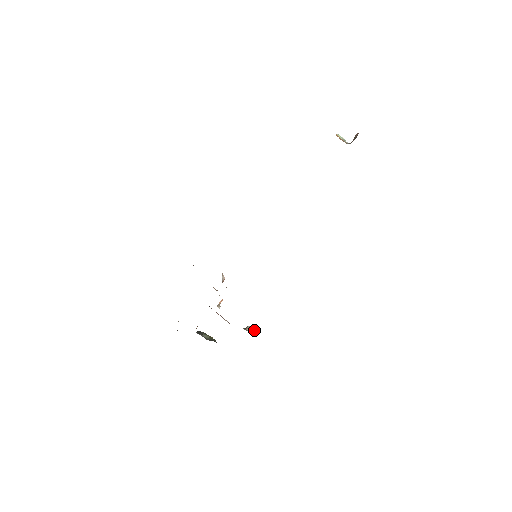
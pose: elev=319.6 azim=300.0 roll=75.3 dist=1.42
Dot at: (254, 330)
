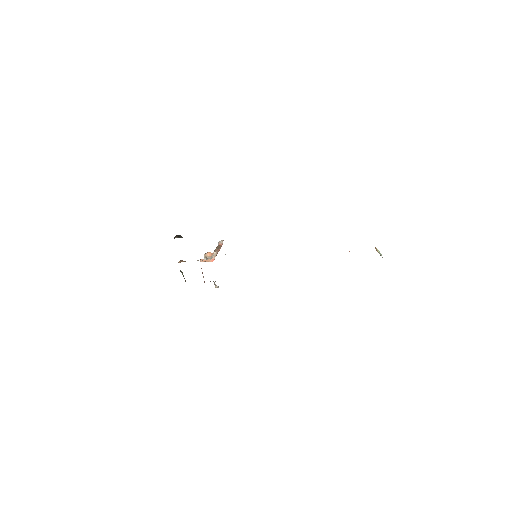
Dot at: (216, 285)
